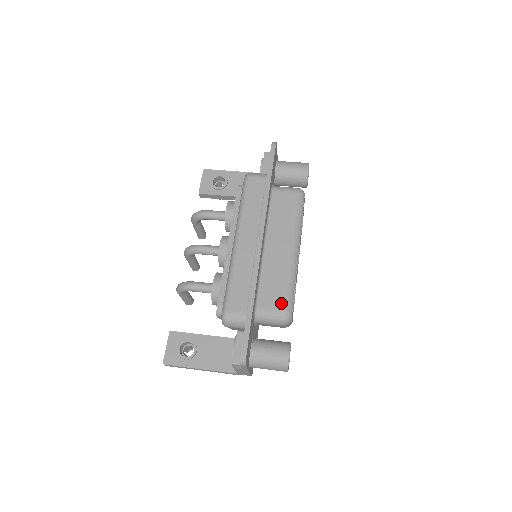
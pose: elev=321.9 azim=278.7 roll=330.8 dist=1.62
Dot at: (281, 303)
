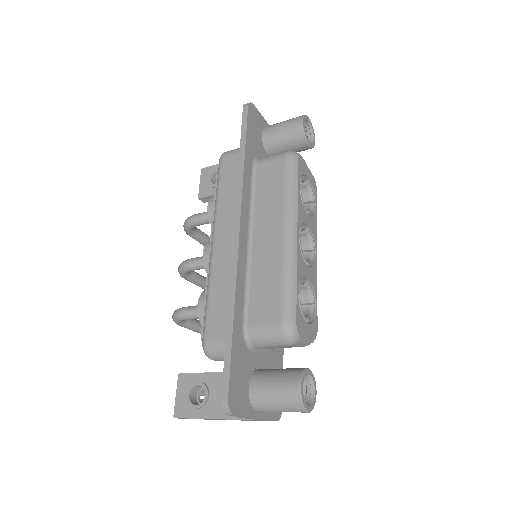
Dot at: (277, 314)
